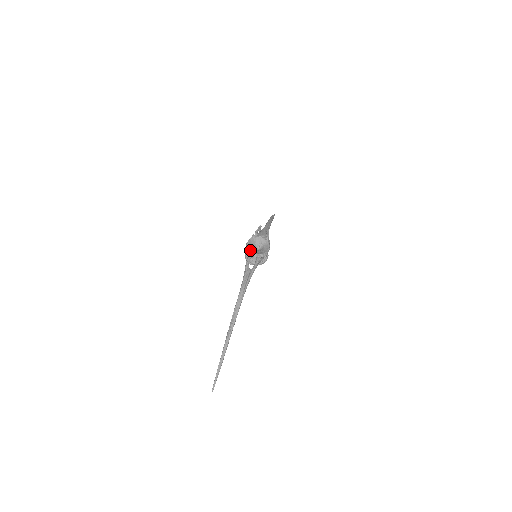
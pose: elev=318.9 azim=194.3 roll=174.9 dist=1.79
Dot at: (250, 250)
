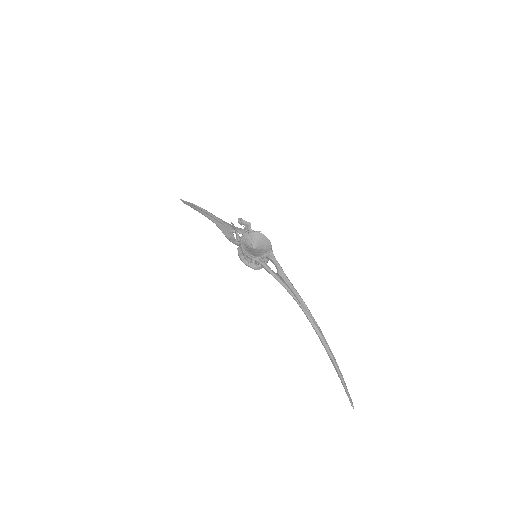
Dot at: (256, 255)
